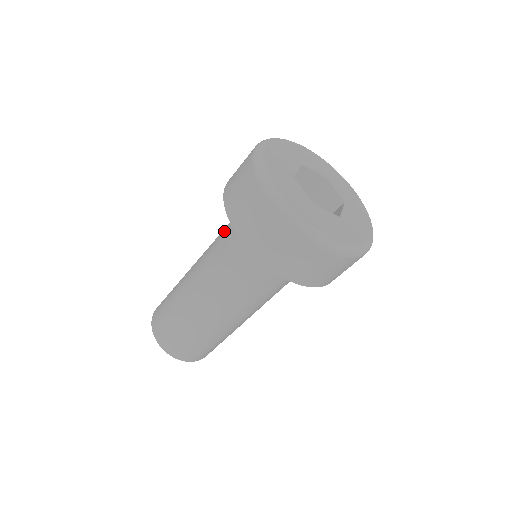
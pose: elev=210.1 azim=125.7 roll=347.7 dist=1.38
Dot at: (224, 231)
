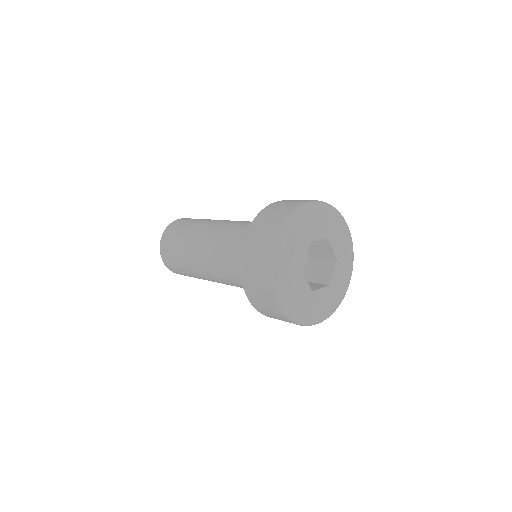
Dot at: occluded
